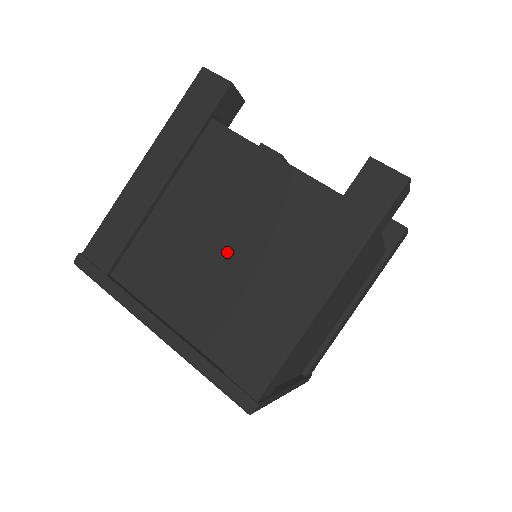
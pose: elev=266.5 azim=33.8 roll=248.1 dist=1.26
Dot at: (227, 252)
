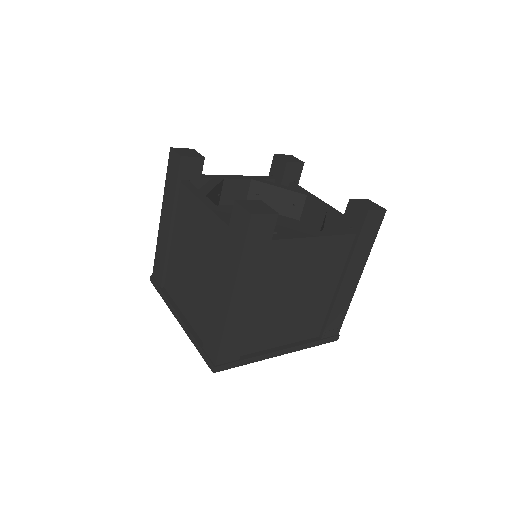
Dot at: (197, 271)
